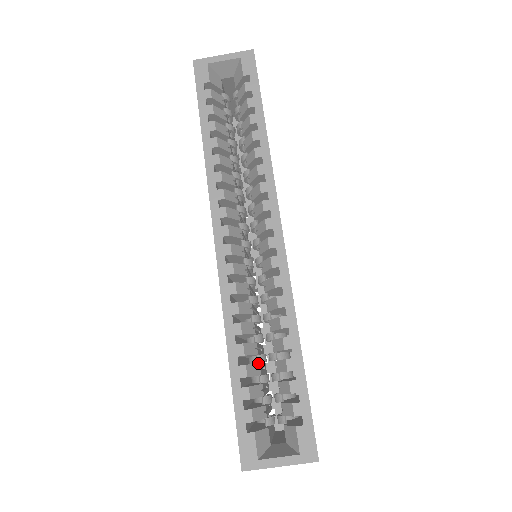
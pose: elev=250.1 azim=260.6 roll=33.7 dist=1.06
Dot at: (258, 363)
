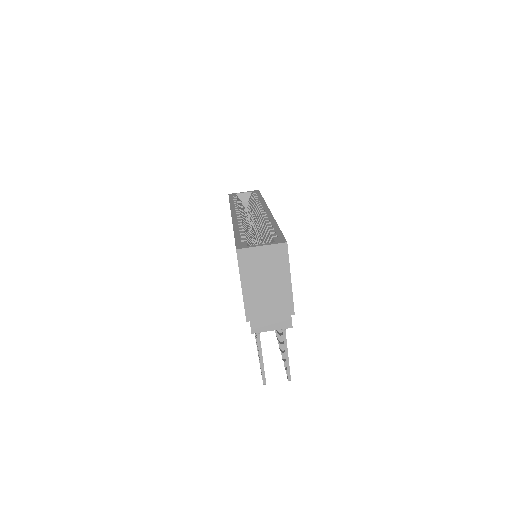
Dot at: (252, 240)
